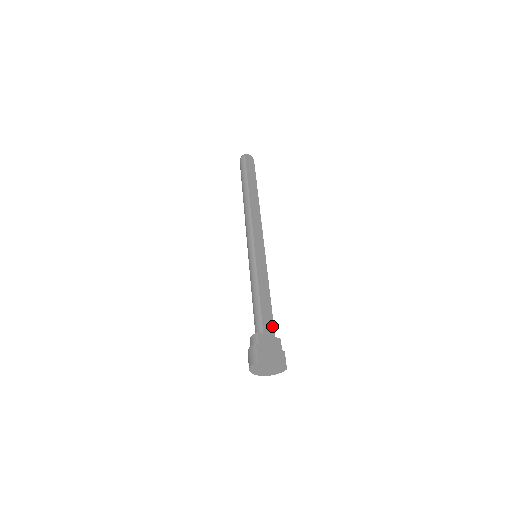
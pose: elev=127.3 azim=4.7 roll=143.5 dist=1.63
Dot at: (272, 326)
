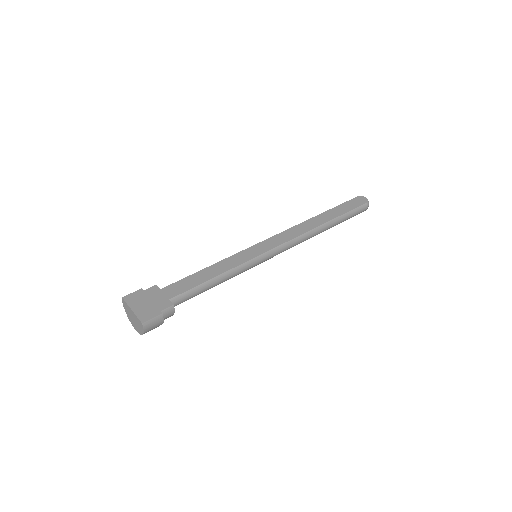
Dot at: (179, 292)
